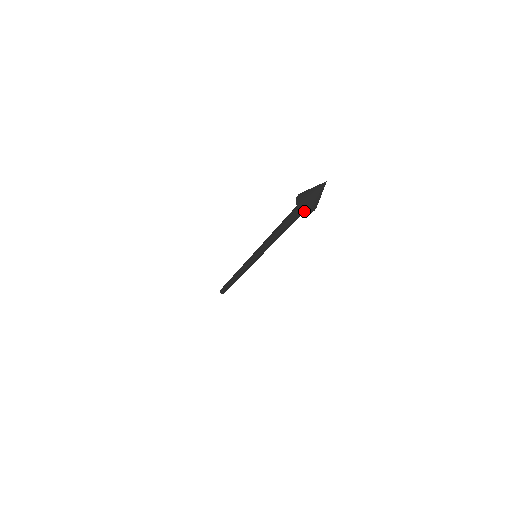
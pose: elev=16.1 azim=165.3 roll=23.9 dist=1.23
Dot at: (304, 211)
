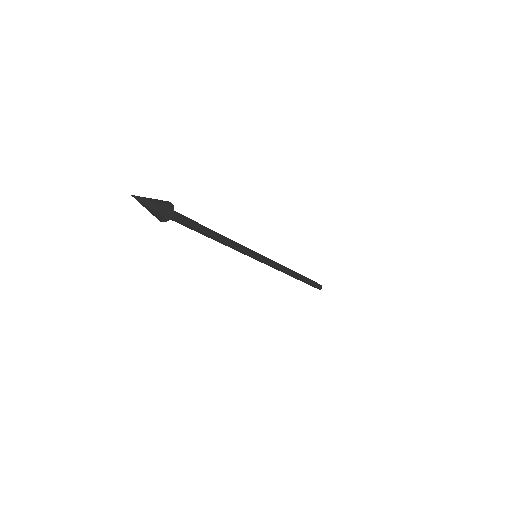
Dot at: (168, 219)
